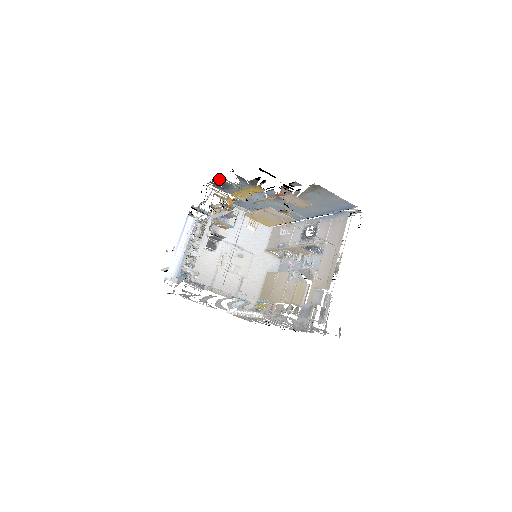
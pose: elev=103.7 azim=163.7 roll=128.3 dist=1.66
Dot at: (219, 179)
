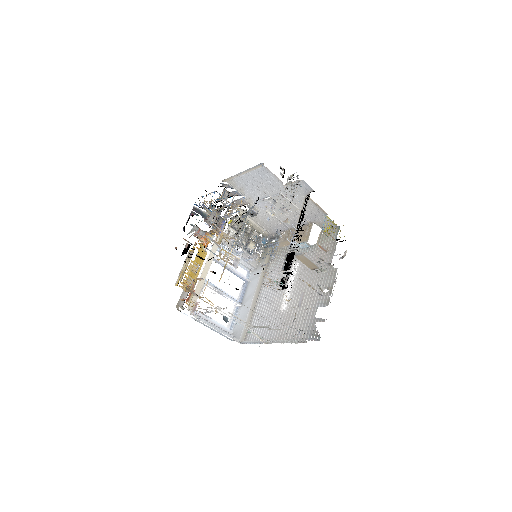
Dot at: occluded
